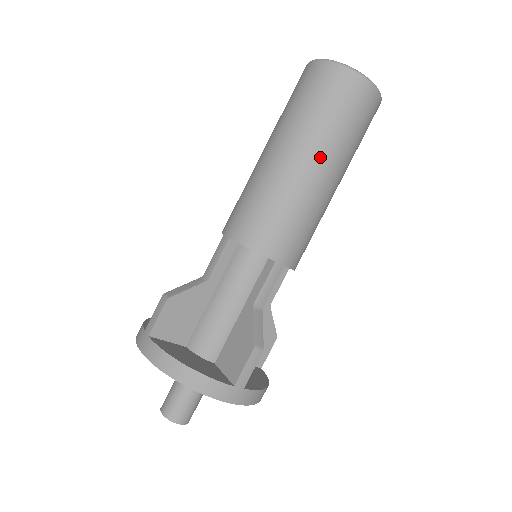
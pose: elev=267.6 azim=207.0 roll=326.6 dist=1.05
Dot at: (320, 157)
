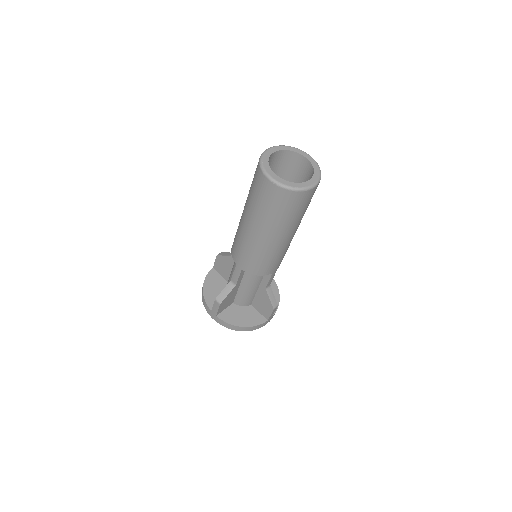
Dot at: (288, 232)
